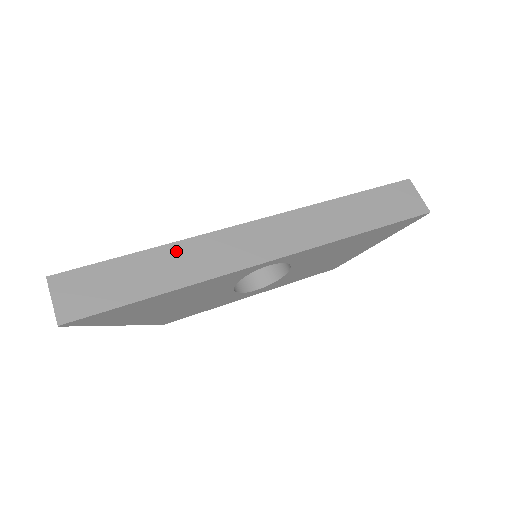
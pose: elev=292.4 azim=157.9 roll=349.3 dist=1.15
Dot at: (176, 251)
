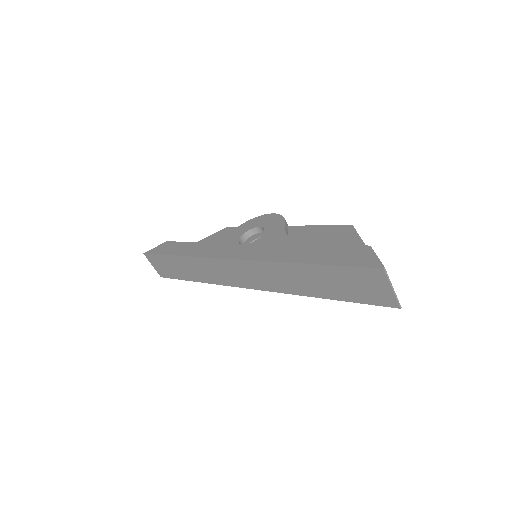
Dot at: (192, 262)
